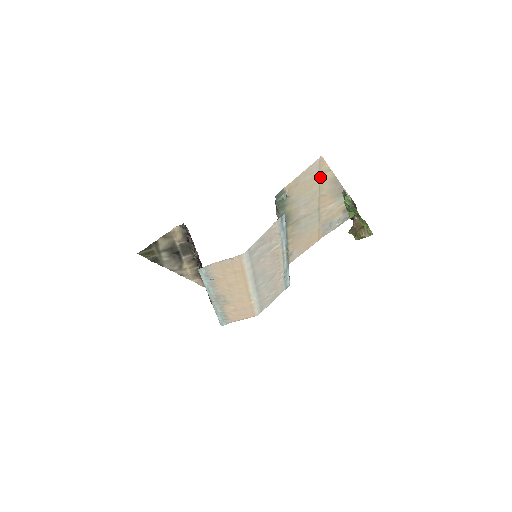
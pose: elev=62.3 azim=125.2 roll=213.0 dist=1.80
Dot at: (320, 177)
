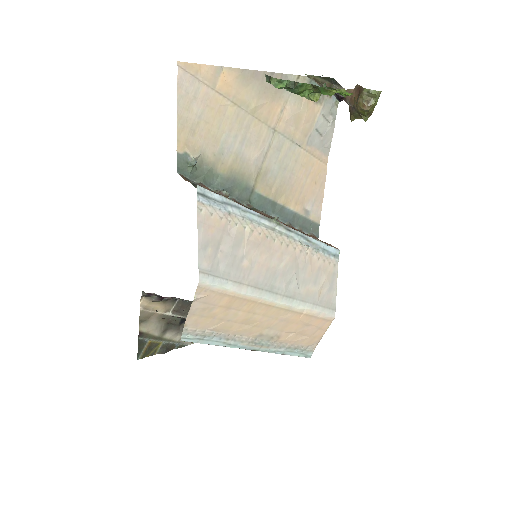
Dot at: (218, 91)
